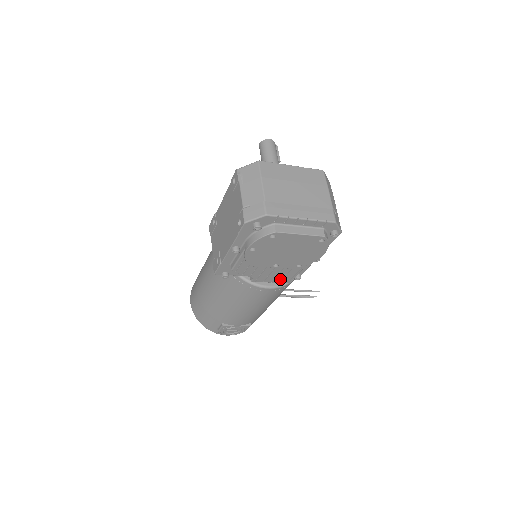
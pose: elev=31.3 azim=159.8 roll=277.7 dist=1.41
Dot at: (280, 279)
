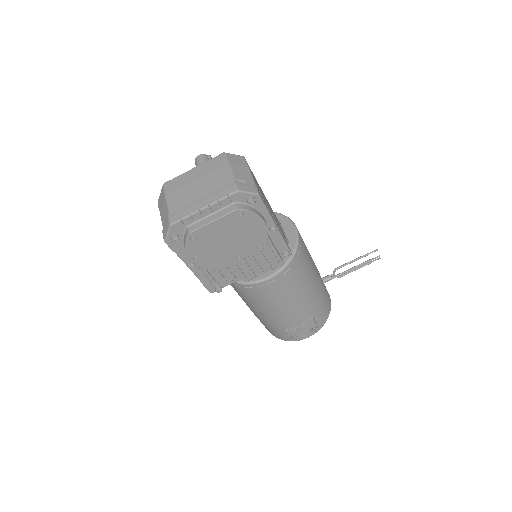
Dot at: (268, 266)
